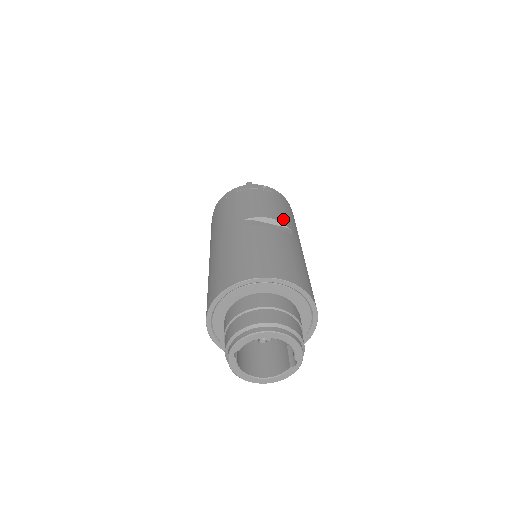
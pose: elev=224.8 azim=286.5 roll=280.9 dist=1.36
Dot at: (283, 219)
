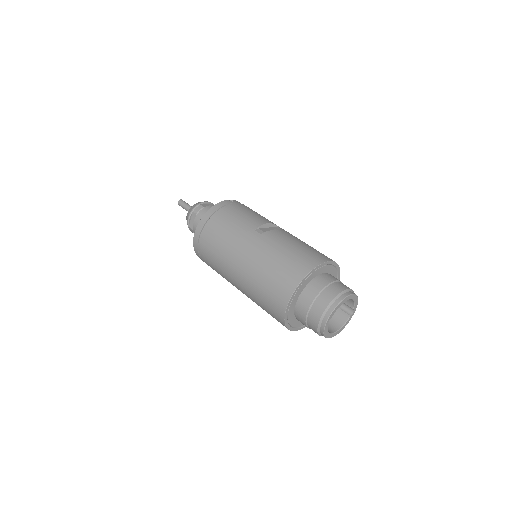
Dot at: (270, 221)
